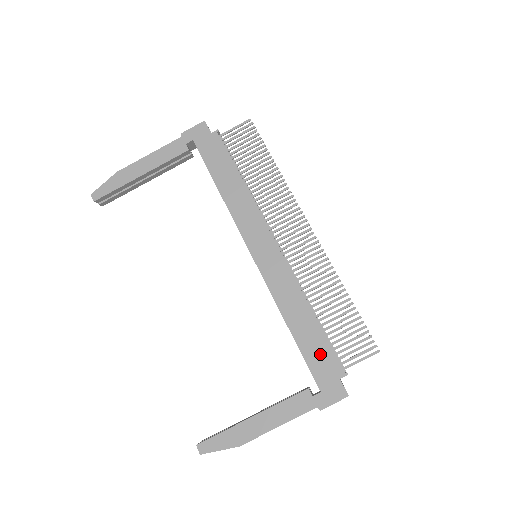
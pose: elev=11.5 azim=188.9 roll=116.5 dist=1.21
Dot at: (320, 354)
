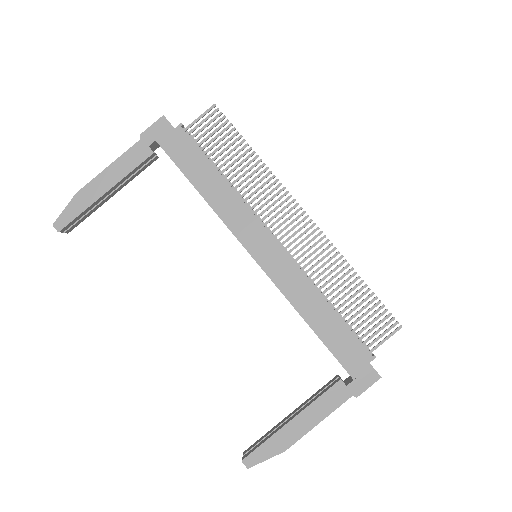
Dot at: (345, 343)
